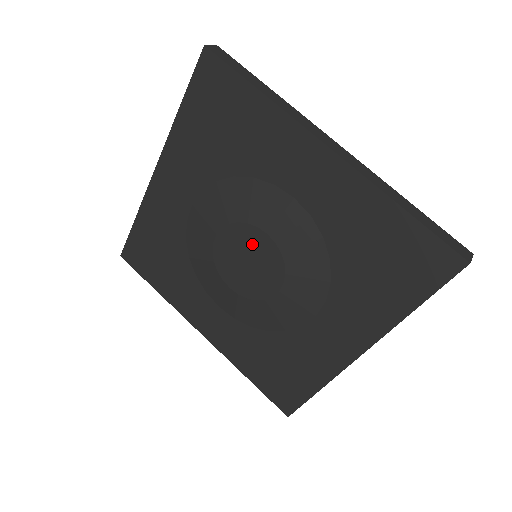
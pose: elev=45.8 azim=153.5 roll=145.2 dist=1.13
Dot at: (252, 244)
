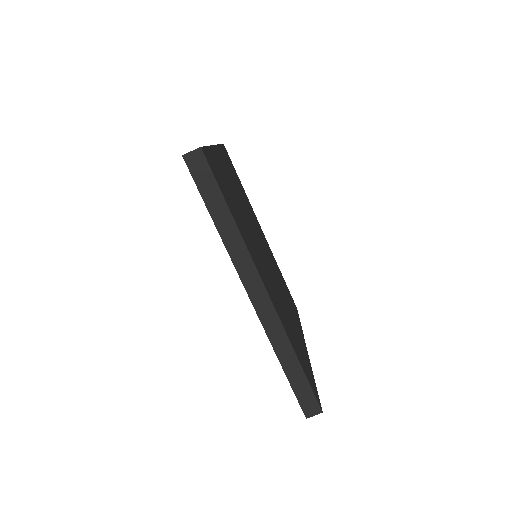
Dot at: occluded
